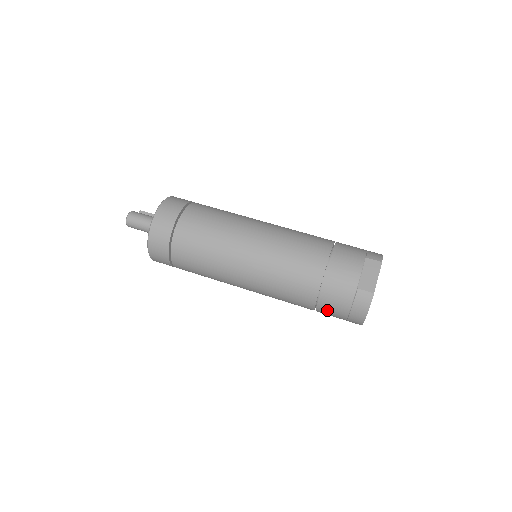
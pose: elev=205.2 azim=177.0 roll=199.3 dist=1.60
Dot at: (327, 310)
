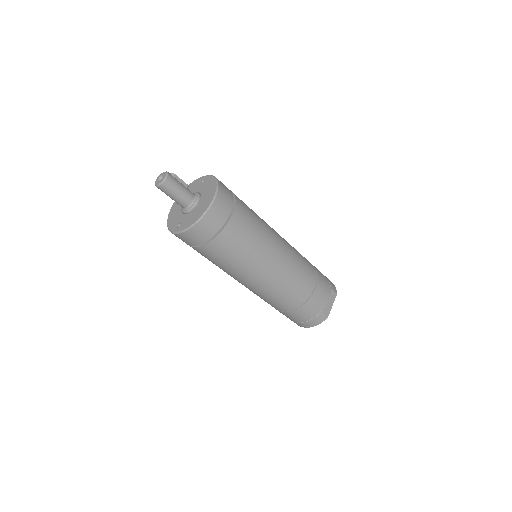
Dot at: (290, 316)
